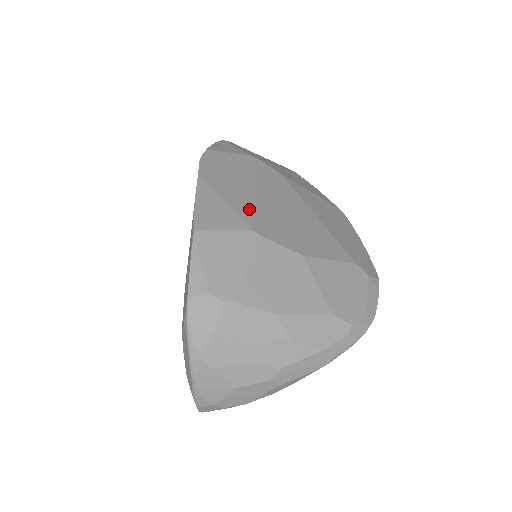
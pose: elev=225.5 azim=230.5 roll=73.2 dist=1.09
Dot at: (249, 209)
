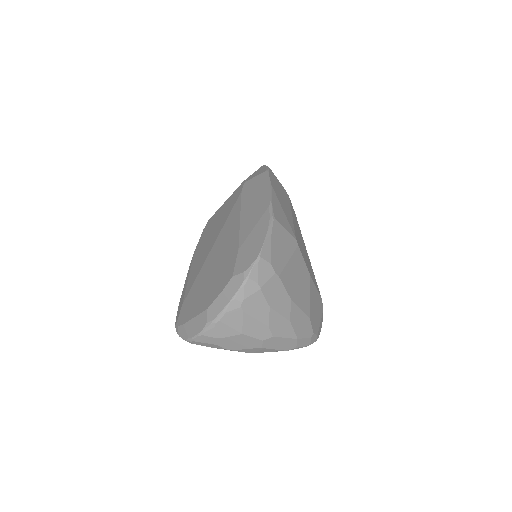
Dot at: (293, 225)
